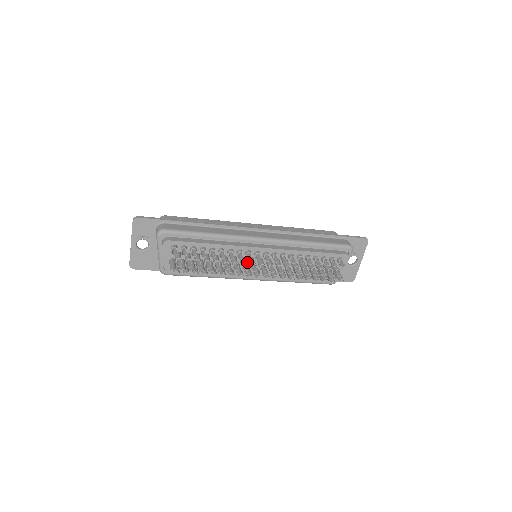
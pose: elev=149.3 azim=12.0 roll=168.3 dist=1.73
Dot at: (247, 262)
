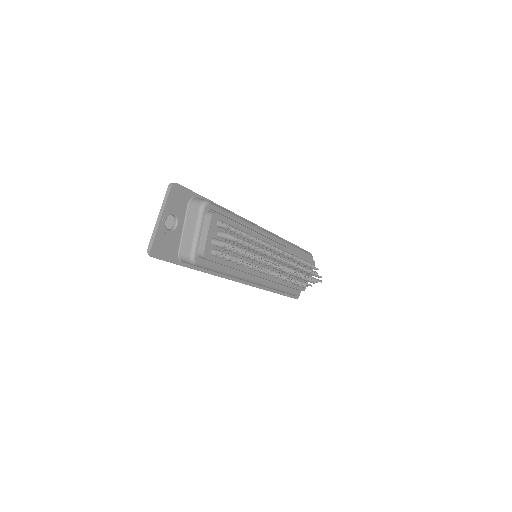
Dot at: occluded
